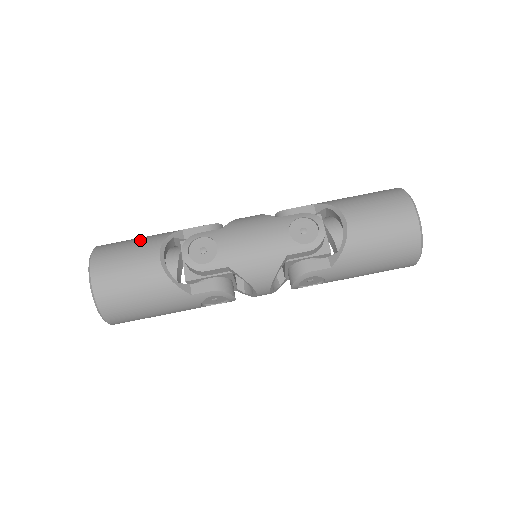
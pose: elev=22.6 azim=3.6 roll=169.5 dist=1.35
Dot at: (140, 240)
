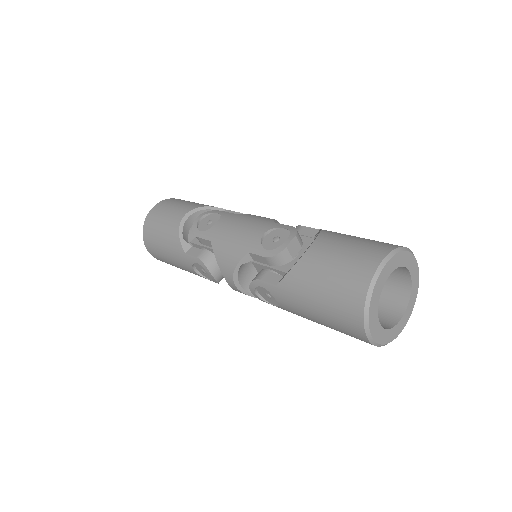
Dot at: (195, 203)
